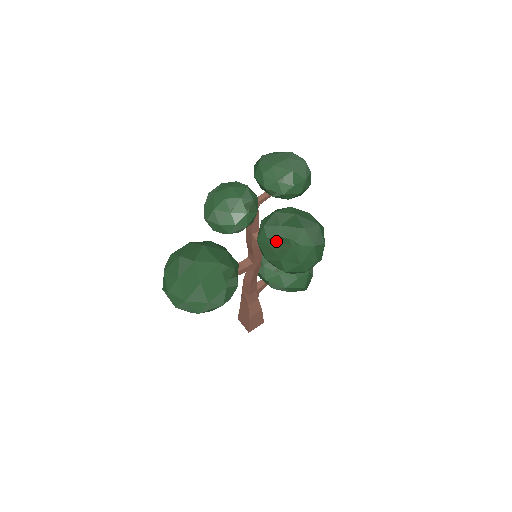
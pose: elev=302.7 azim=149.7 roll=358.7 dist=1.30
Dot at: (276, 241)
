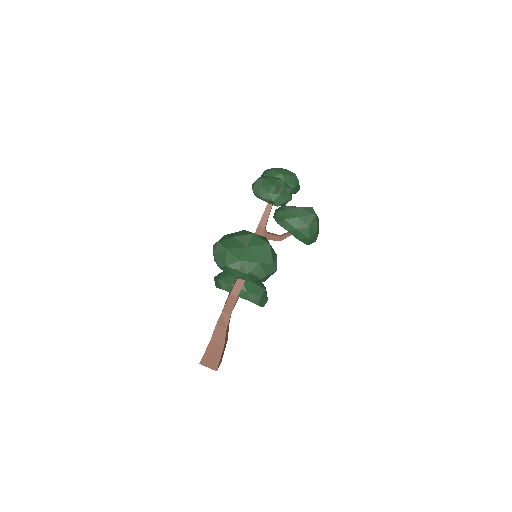
Dot at: (302, 214)
